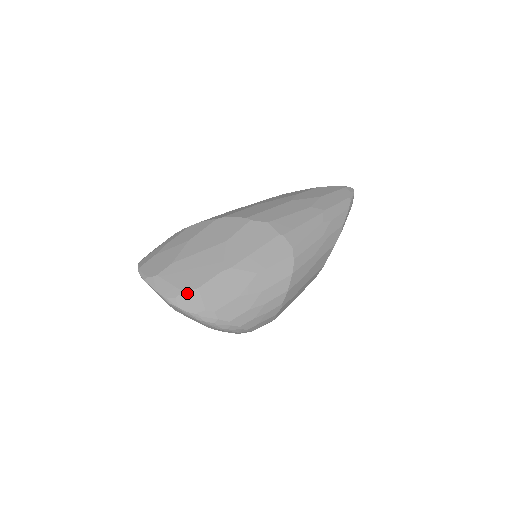
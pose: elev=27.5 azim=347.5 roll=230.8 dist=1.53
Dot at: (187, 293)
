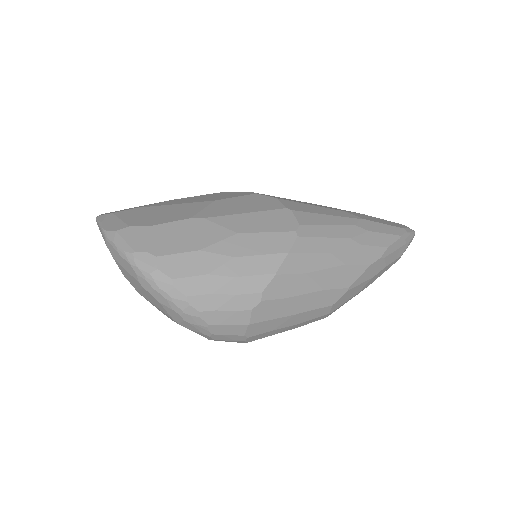
Dot at: (133, 228)
